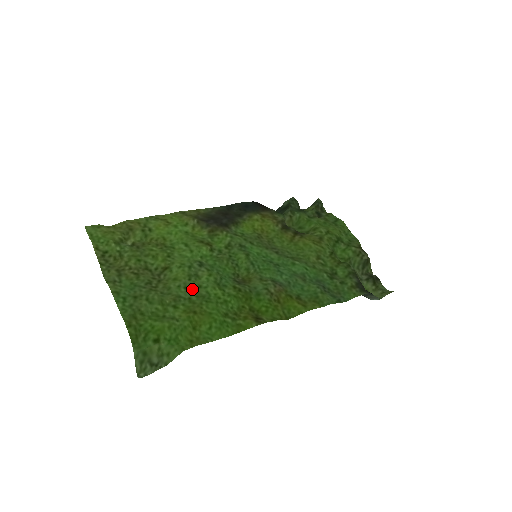
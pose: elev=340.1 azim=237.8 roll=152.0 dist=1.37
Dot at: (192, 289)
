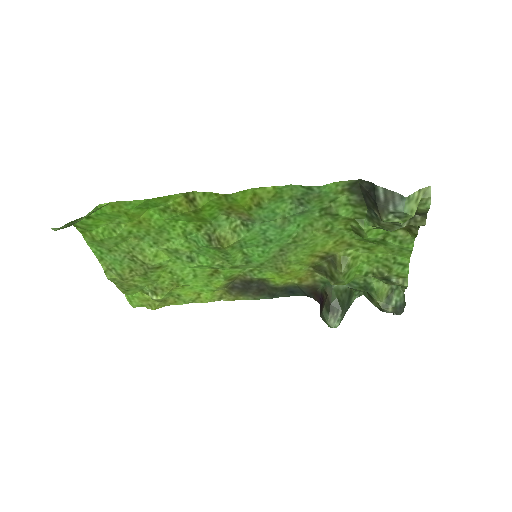
Dot at: (159, 240)
